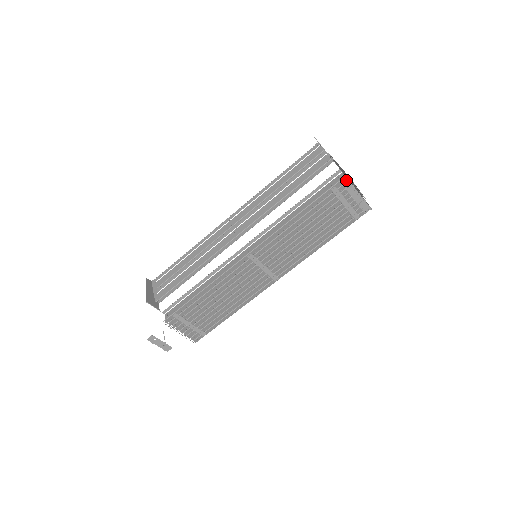
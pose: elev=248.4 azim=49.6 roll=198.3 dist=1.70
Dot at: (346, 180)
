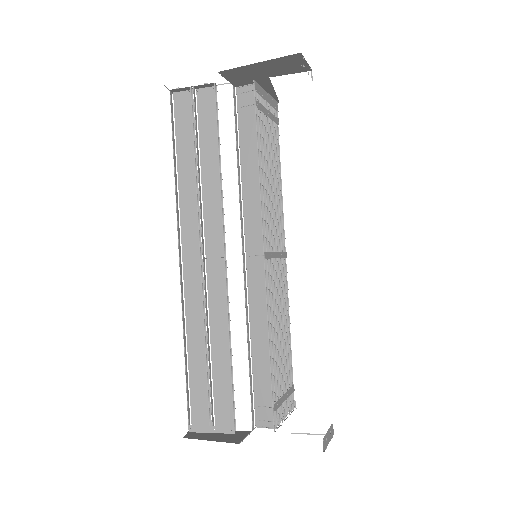
Dot at: (256, 85)
